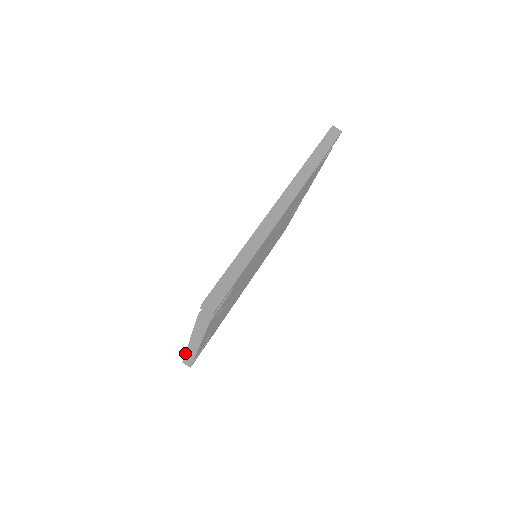
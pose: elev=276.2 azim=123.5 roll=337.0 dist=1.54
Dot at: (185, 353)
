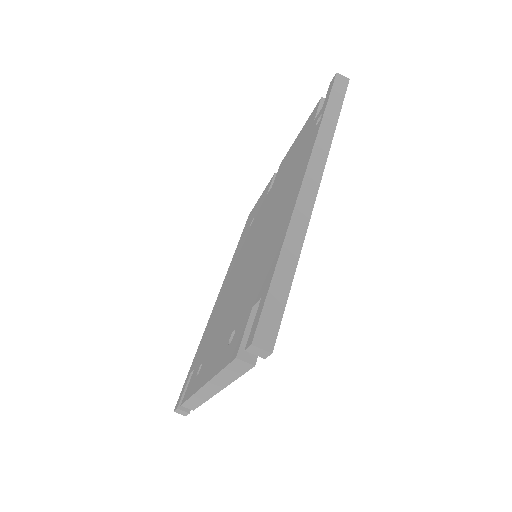
Dot at: (184, 402)
